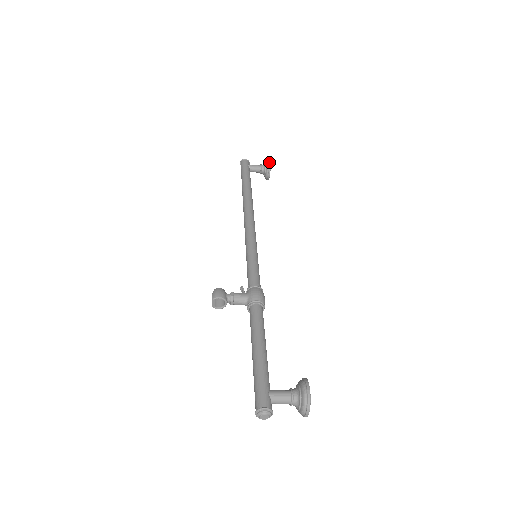
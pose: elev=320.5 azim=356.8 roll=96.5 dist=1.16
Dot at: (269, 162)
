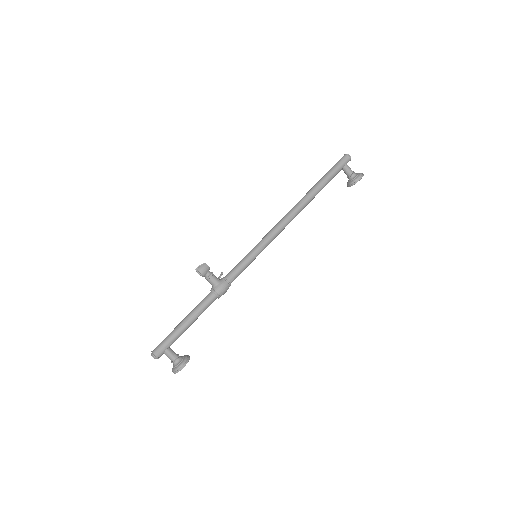
Dot at: (358, 180)
